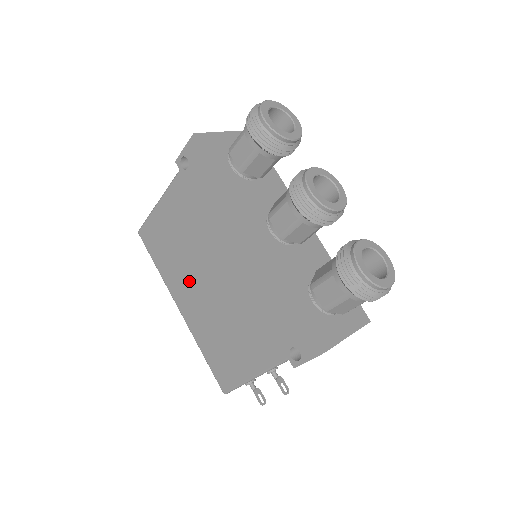
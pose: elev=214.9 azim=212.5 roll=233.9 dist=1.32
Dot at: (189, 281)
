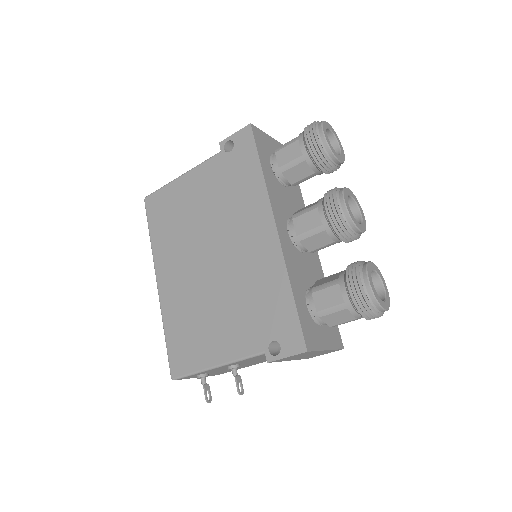
Dot at: (183, 256)
